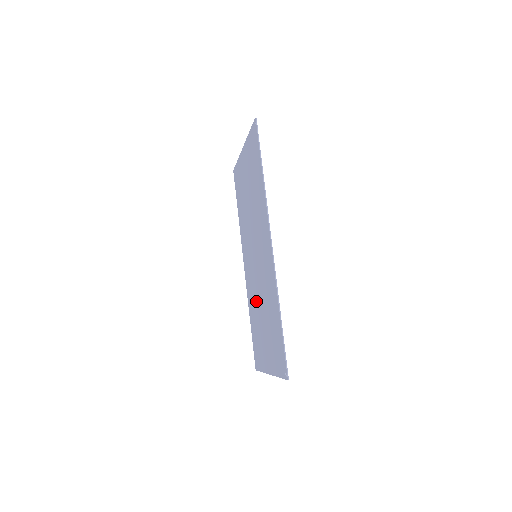
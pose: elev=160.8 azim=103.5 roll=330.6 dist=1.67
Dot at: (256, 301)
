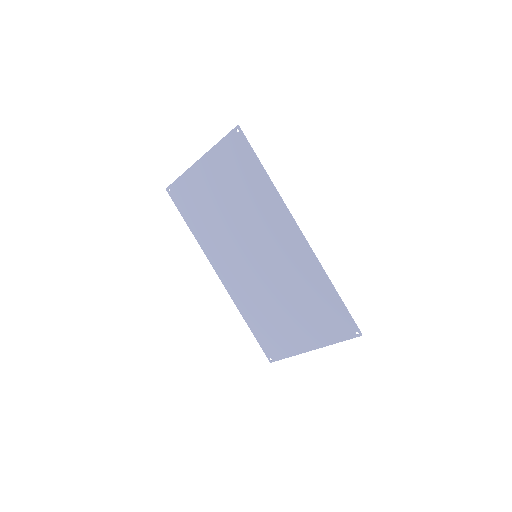
Dot at: (264, 298)
